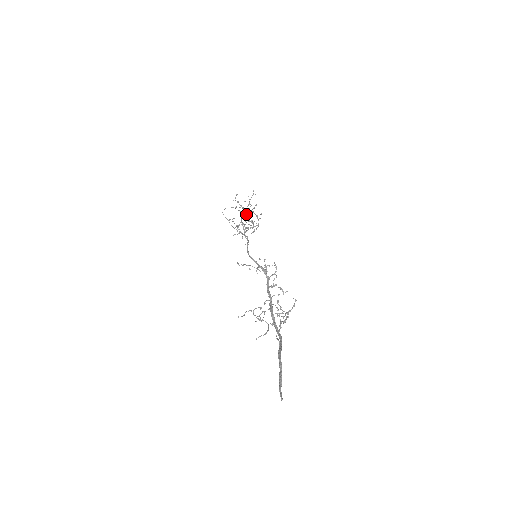
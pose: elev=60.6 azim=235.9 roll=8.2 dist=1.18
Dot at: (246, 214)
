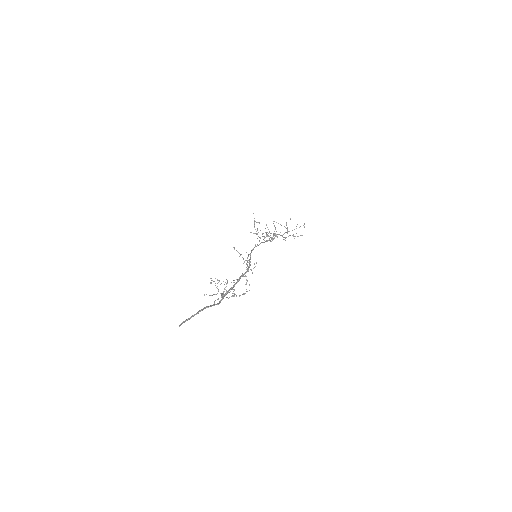
Dot at: occluded
